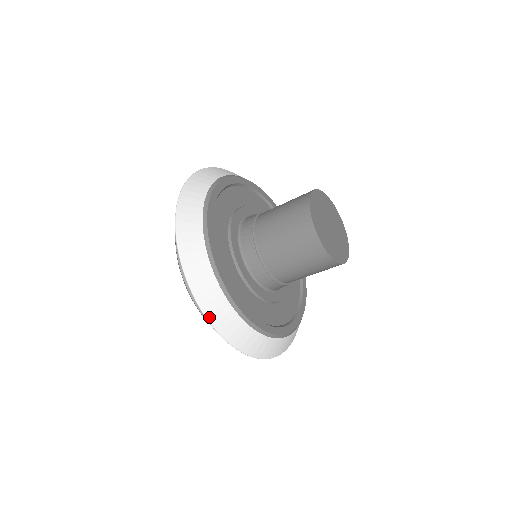
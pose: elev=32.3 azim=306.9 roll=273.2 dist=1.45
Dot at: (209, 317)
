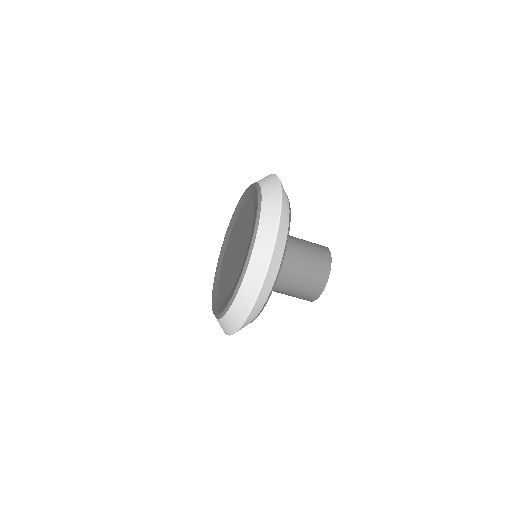
Dot at: occluded
